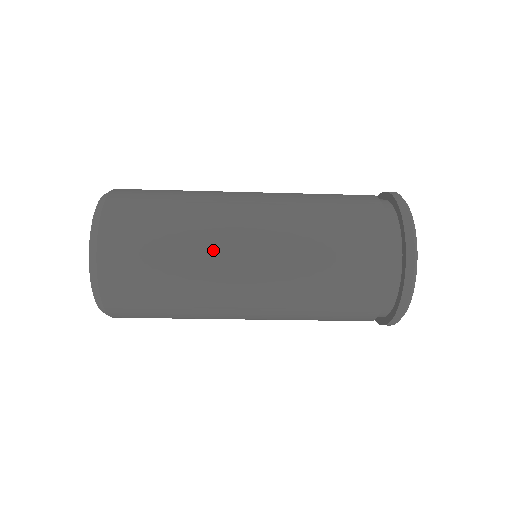
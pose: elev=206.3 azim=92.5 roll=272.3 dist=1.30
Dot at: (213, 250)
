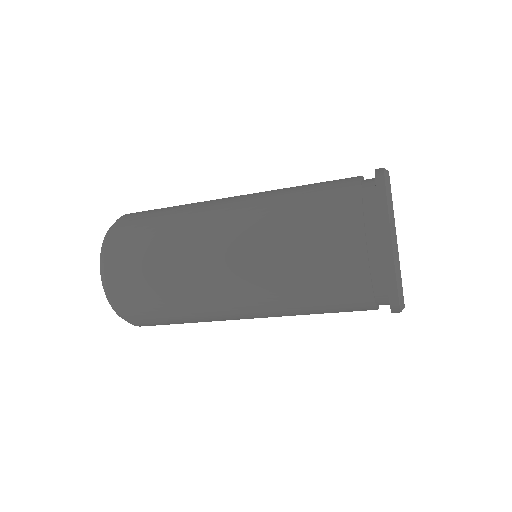
Dot at: (196, 275)
